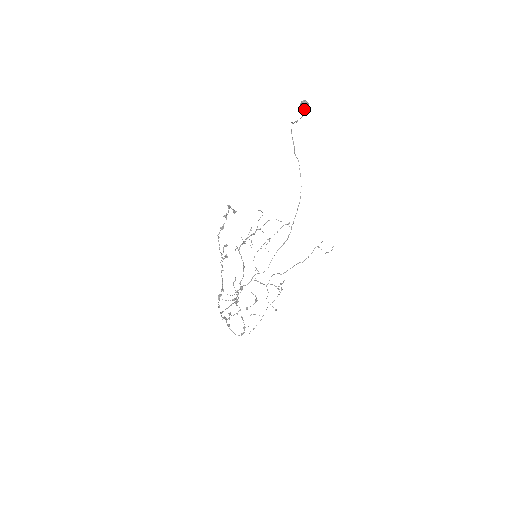
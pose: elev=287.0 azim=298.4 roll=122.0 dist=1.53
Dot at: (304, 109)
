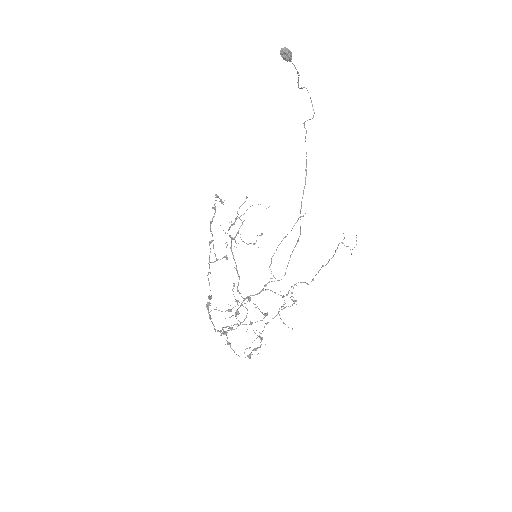
Dot at: (286, 59)
